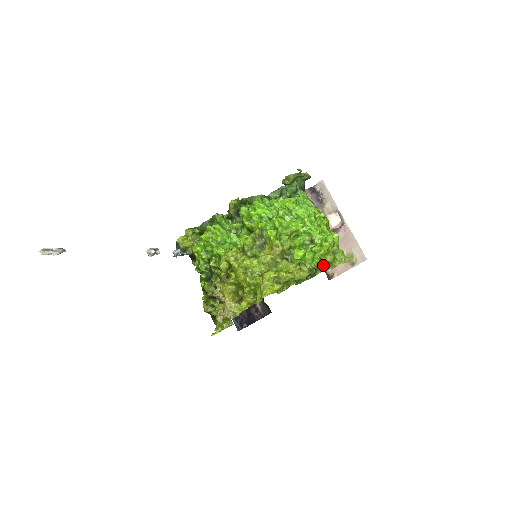
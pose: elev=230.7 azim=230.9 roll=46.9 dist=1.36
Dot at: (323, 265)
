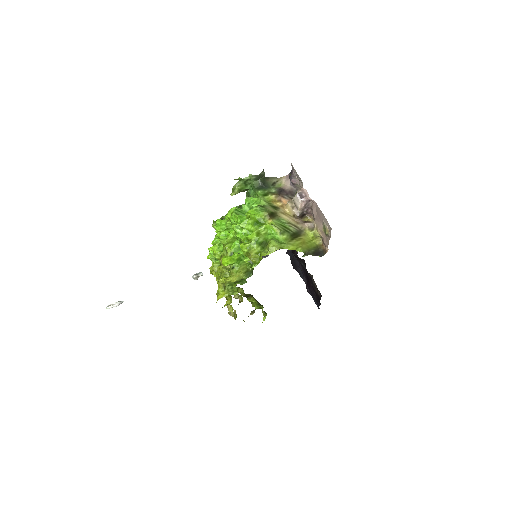
Dot at: (253, 262)
